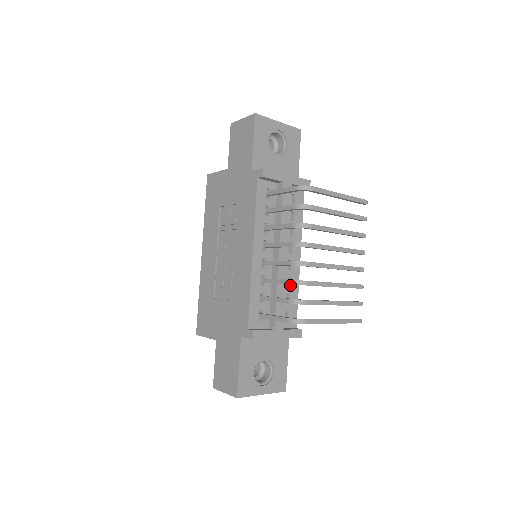
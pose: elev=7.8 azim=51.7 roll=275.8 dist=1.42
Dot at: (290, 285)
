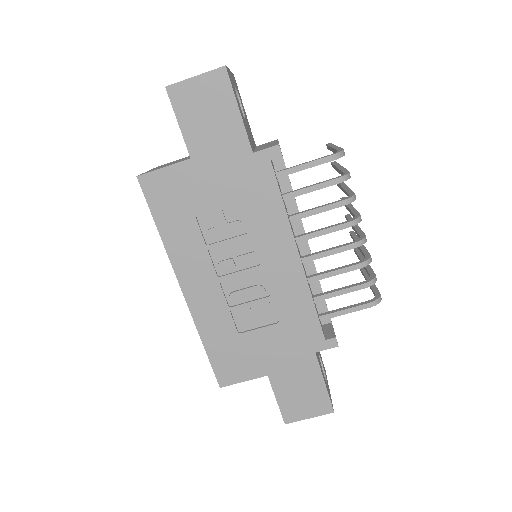
Dot at: occluded
